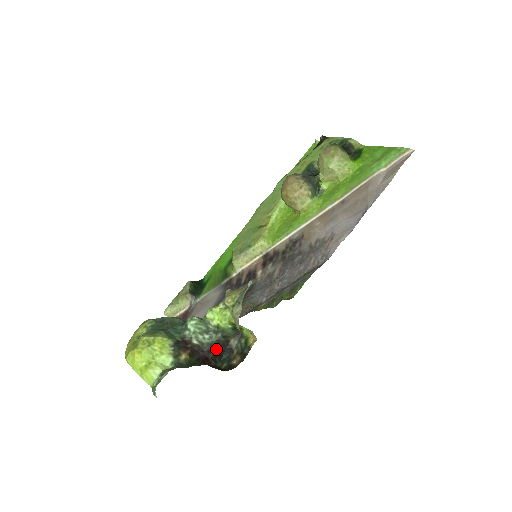
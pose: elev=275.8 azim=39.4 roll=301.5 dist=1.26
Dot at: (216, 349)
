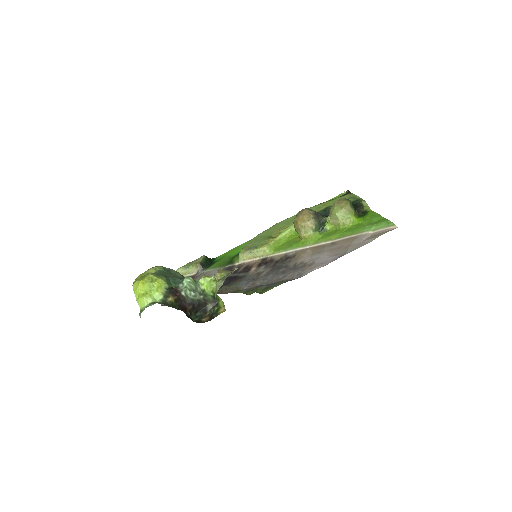
Dot at: (195, 305)
